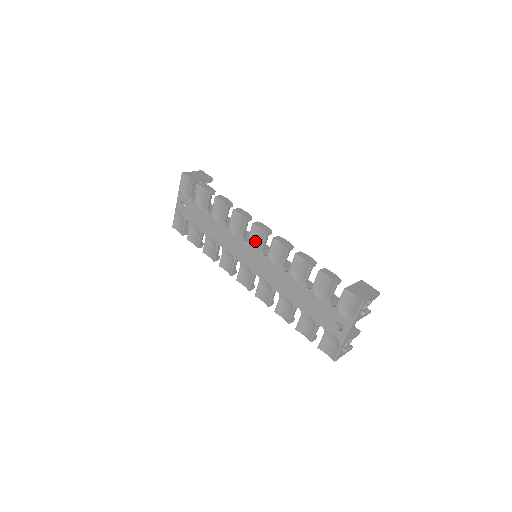
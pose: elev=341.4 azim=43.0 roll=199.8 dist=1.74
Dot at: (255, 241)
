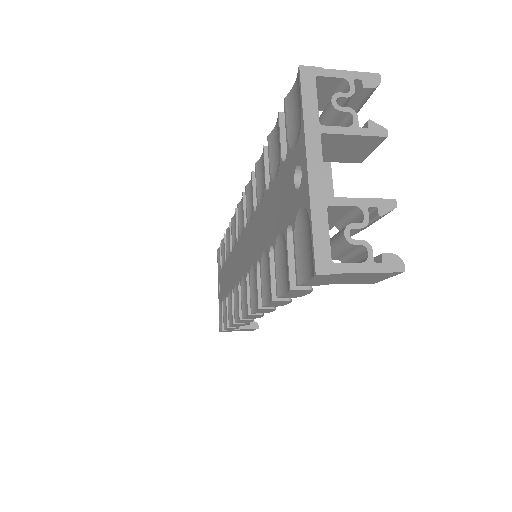
Dot at: (242, 225)
